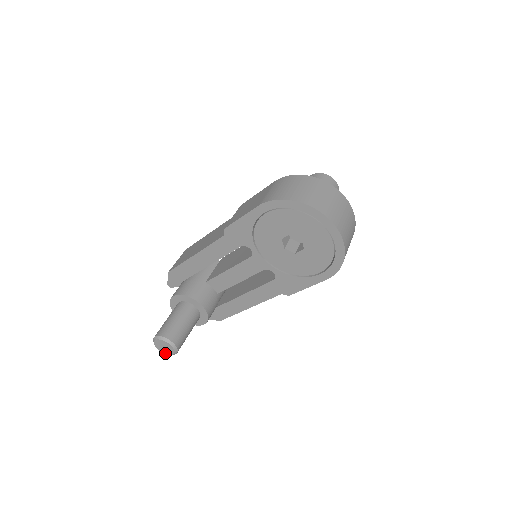
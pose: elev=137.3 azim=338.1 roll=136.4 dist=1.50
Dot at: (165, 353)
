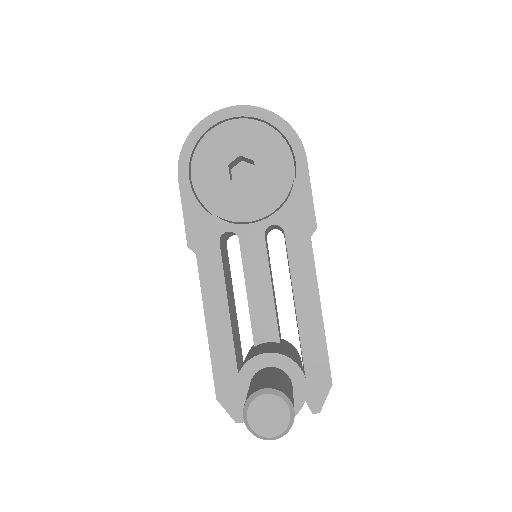
Dot at: (283, 429)
